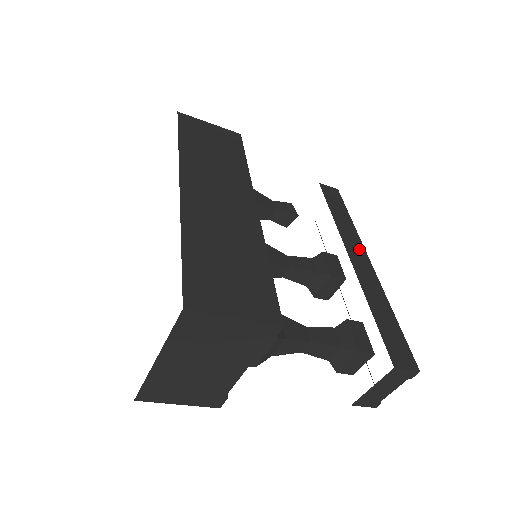
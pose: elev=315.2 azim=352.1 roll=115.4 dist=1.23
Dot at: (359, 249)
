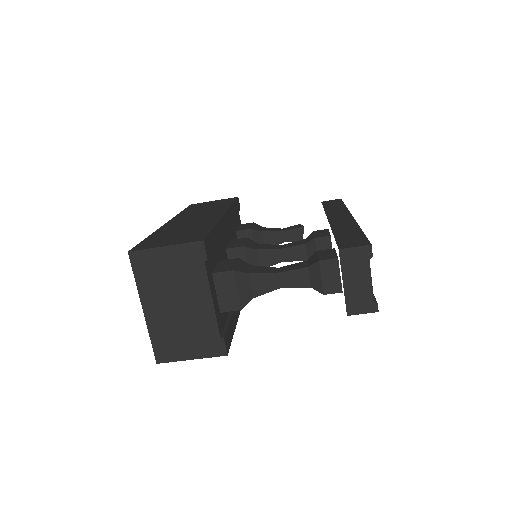
Dot at: (343, 214)
